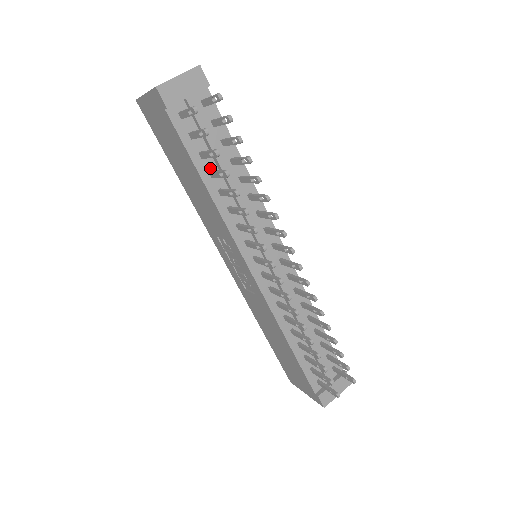
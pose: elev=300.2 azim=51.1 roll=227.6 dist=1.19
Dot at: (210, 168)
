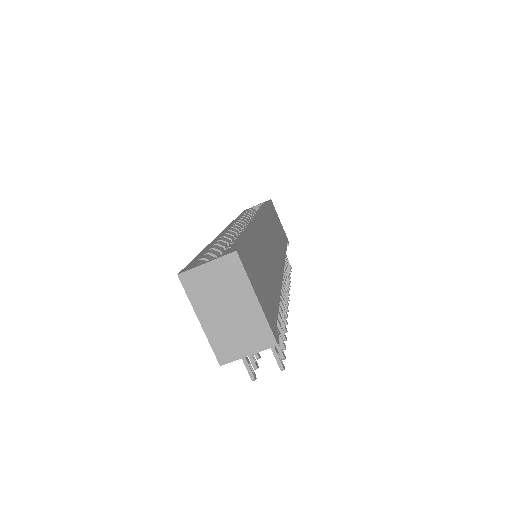
Dot at: occluded
